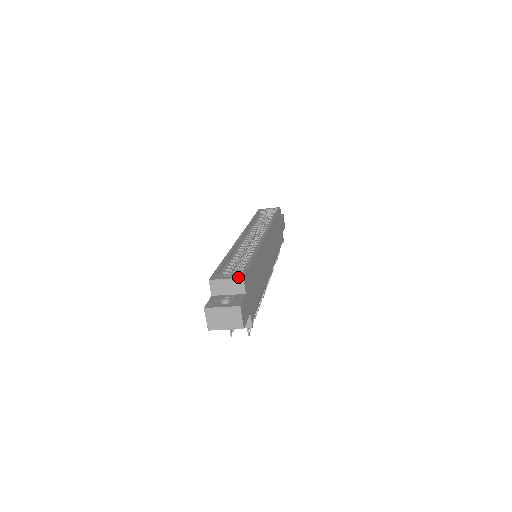
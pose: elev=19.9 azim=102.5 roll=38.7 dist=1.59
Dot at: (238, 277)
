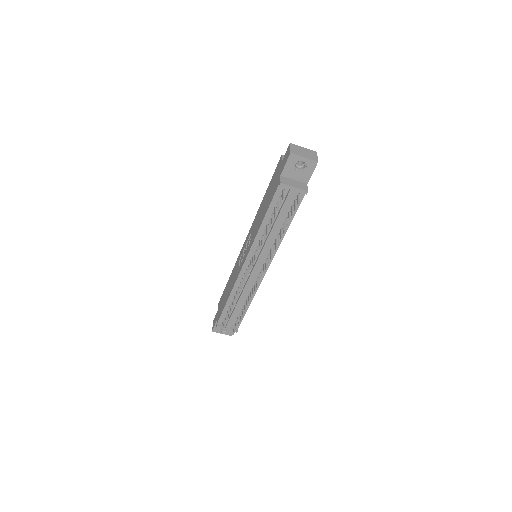
Dot at: occluded
